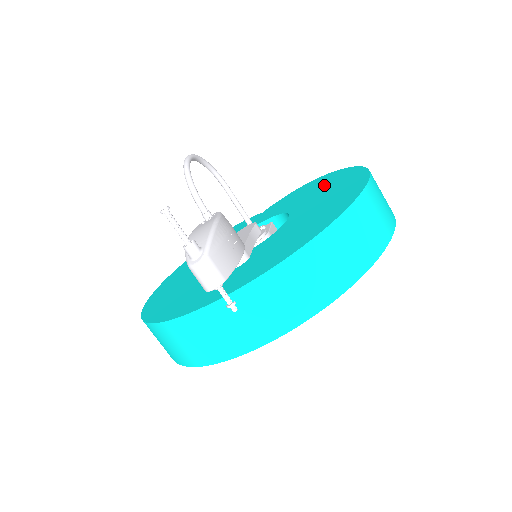
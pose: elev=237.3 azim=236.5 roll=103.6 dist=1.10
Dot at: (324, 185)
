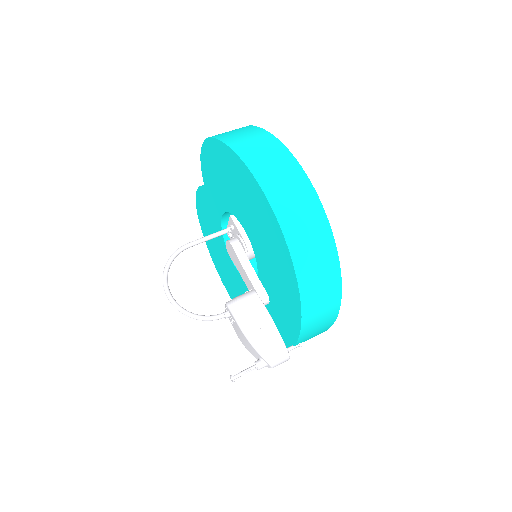
Dot at: (230, 177)
